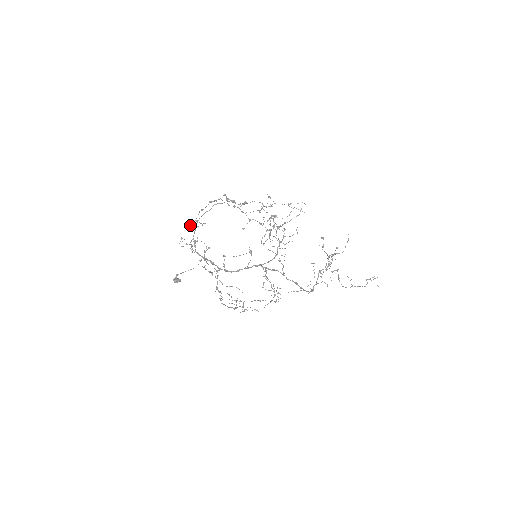
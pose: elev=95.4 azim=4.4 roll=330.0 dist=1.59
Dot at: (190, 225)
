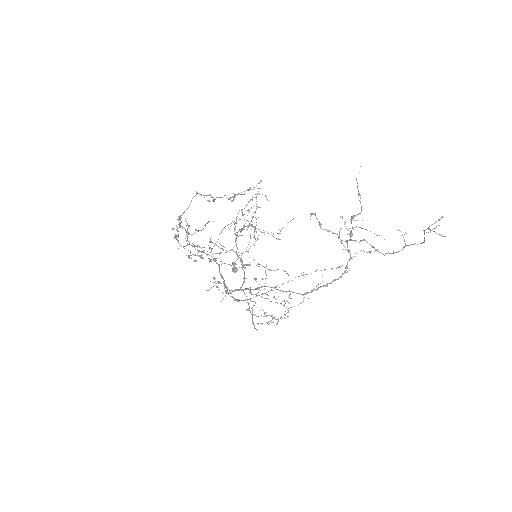
Dot at: (196, 230)
